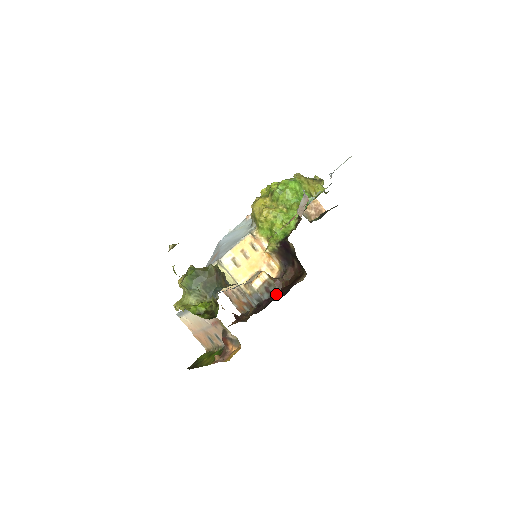
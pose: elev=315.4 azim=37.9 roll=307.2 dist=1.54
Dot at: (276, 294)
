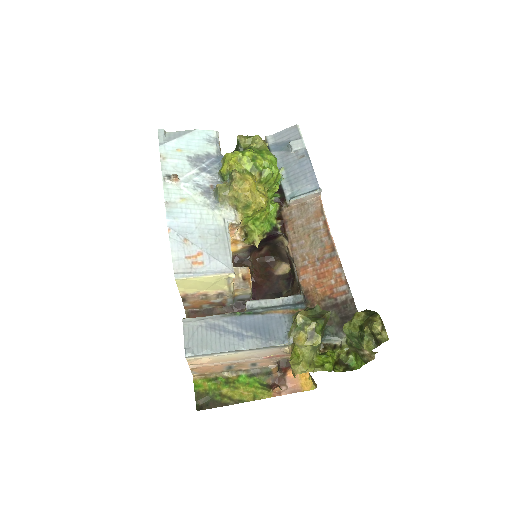
Dot at: (259, 289)
